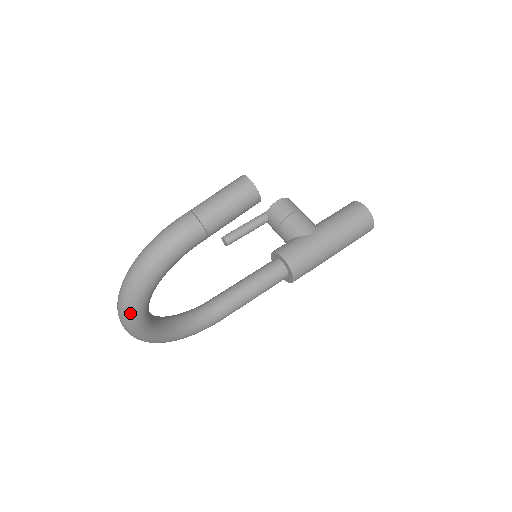
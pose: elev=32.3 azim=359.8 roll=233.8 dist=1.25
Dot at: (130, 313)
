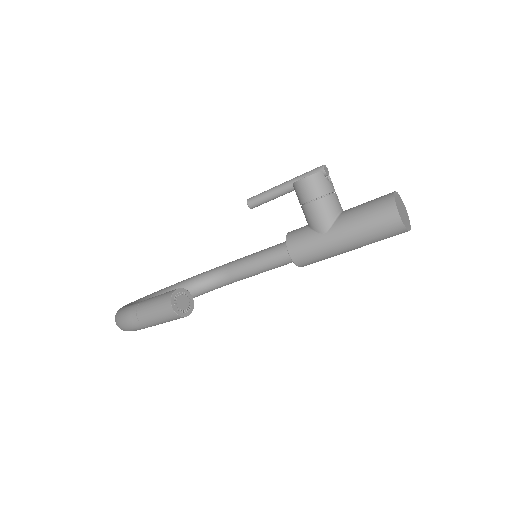
Dot at: occluded
